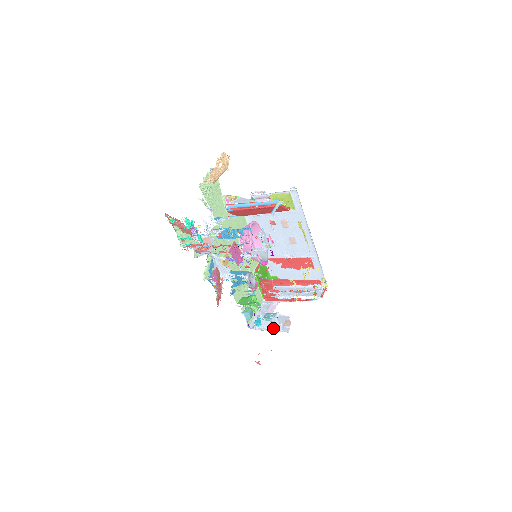
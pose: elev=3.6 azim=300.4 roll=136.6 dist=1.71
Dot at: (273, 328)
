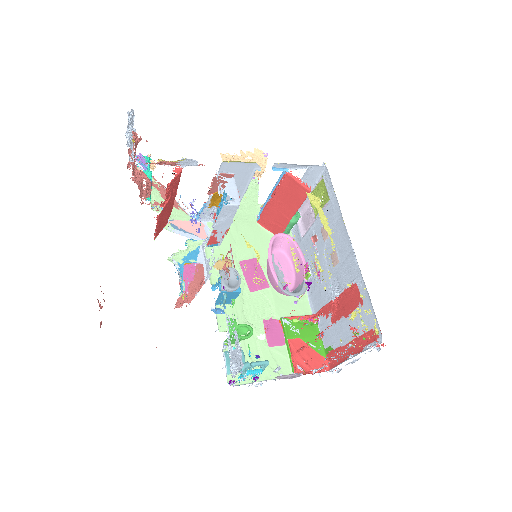
Dot at: (236, 362)
